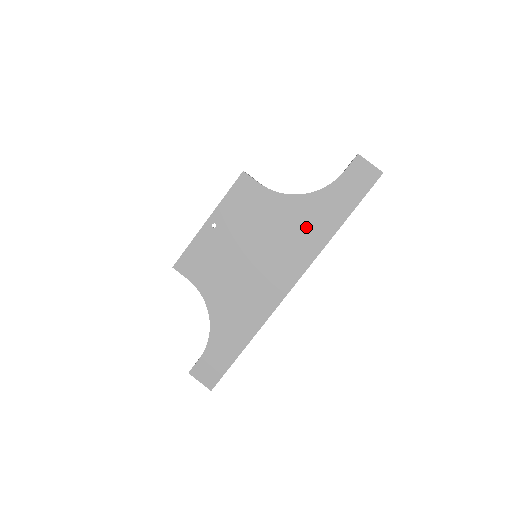
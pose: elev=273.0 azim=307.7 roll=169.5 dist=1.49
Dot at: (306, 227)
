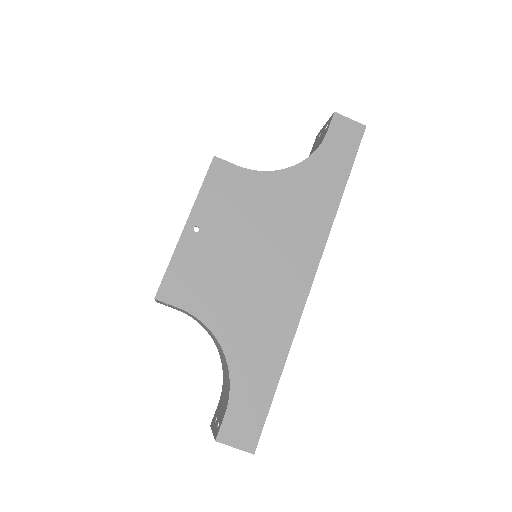
Dot at: (306, 203)
